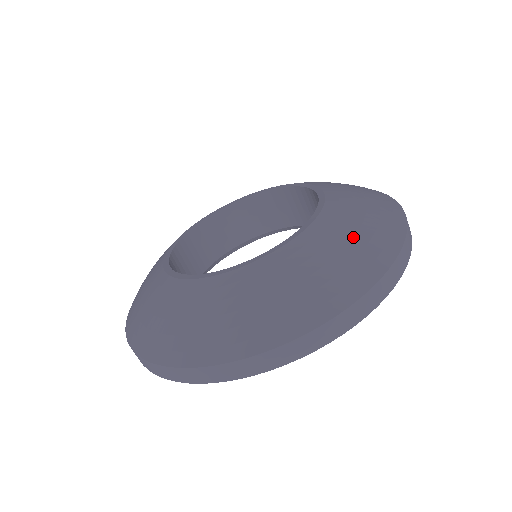
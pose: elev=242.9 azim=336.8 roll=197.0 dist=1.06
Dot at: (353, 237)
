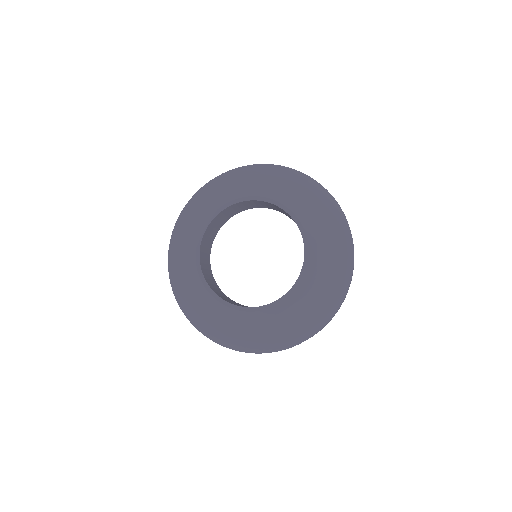
Dot at: (314, 305)
